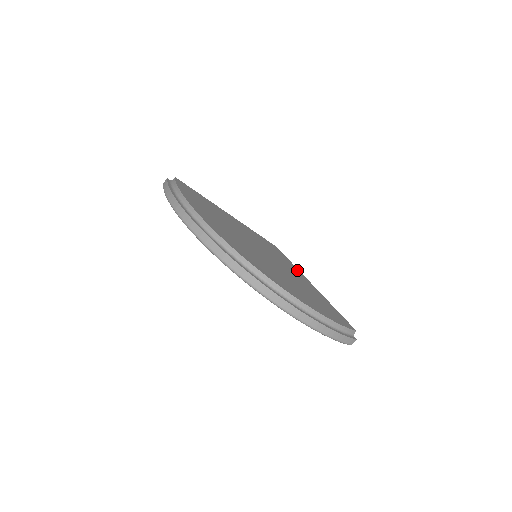
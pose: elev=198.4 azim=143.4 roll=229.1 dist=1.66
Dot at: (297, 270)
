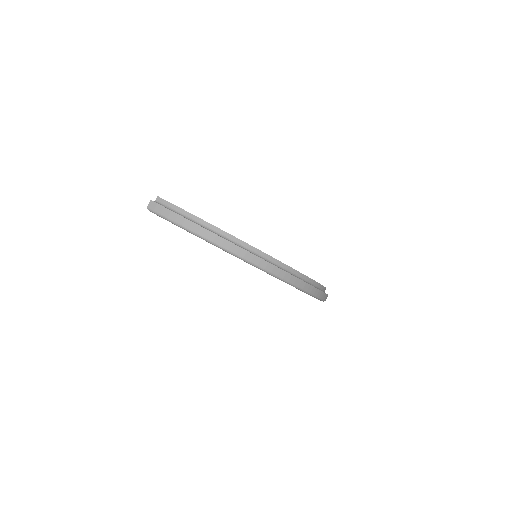
Dot at: occluded
